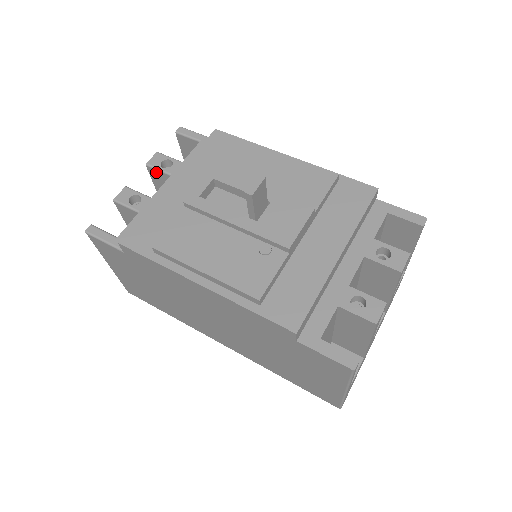
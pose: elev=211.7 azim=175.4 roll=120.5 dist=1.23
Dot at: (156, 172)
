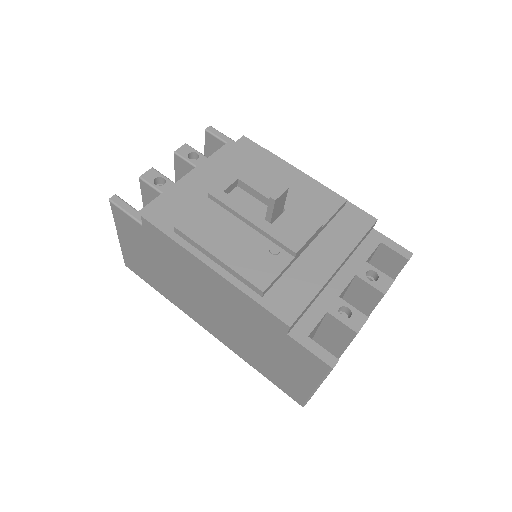
Dot at: (182, 161)
